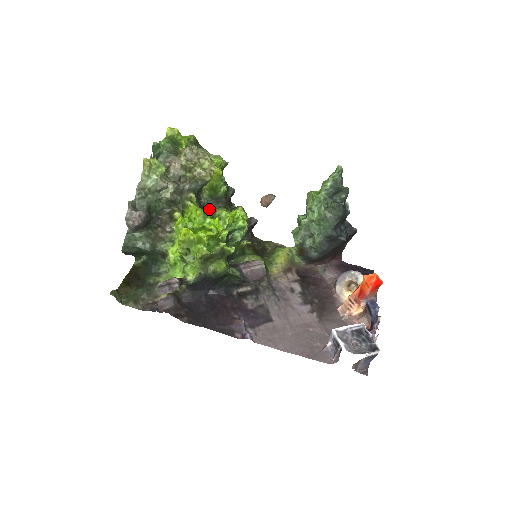
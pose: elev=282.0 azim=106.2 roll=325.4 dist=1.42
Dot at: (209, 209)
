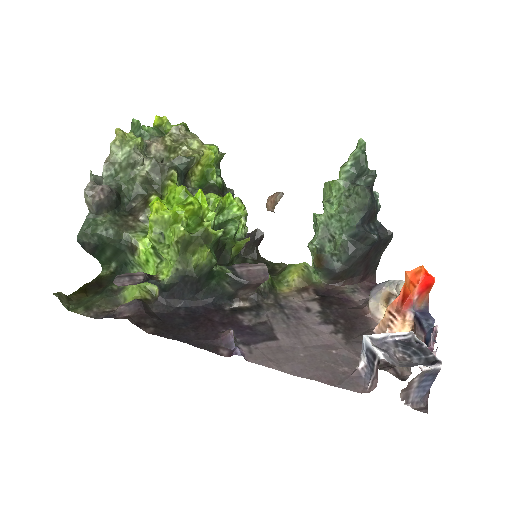
Dot at: occluded
